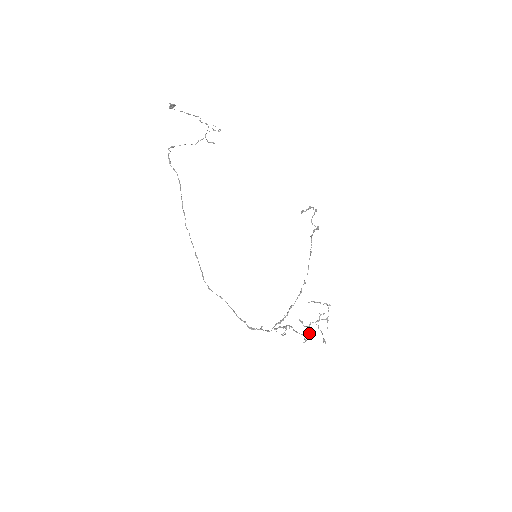
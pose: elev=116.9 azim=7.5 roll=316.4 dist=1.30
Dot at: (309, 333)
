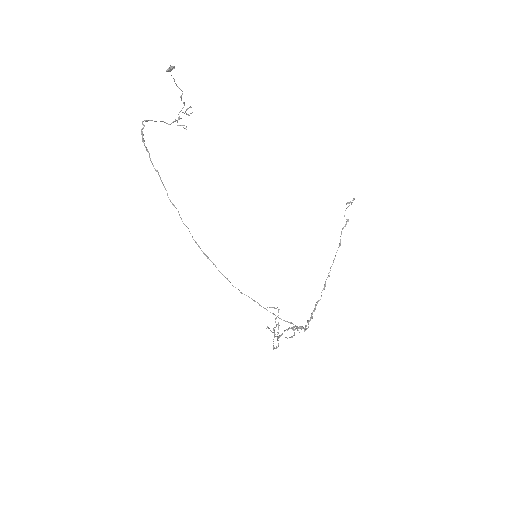
Dot at: (277, 338)
